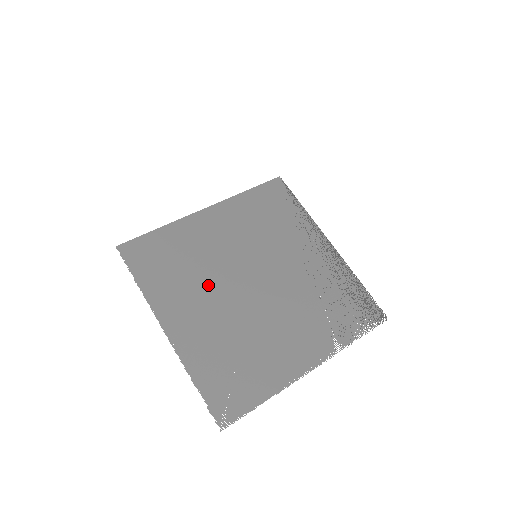
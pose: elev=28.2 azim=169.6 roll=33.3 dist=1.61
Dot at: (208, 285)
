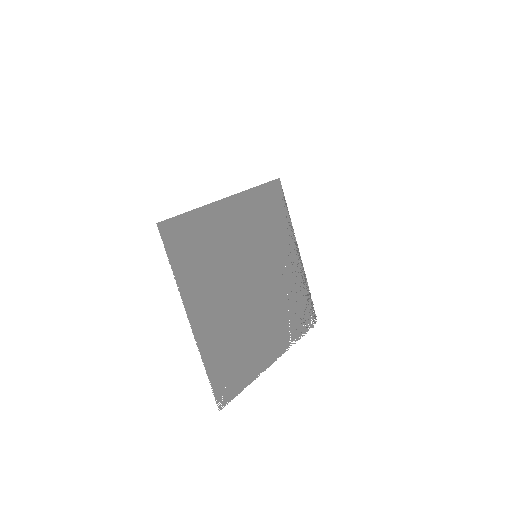
Dot at: (223, 279)
